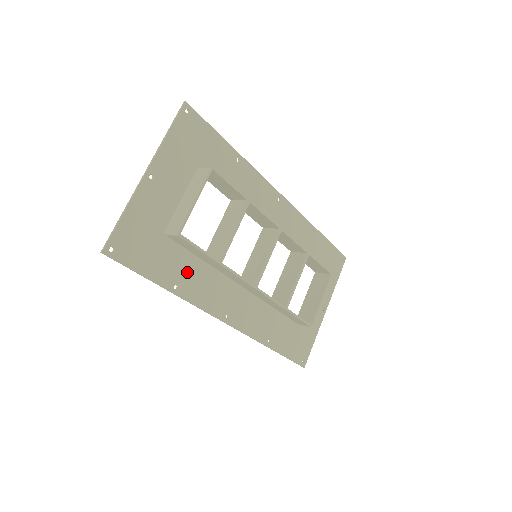
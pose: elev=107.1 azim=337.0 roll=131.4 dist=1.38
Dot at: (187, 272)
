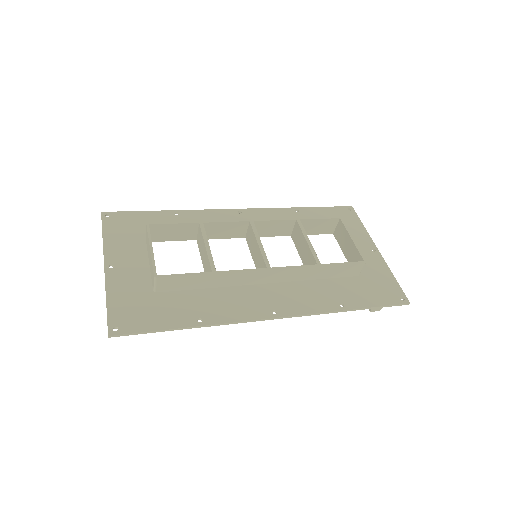
Dot at: (200, 304)
